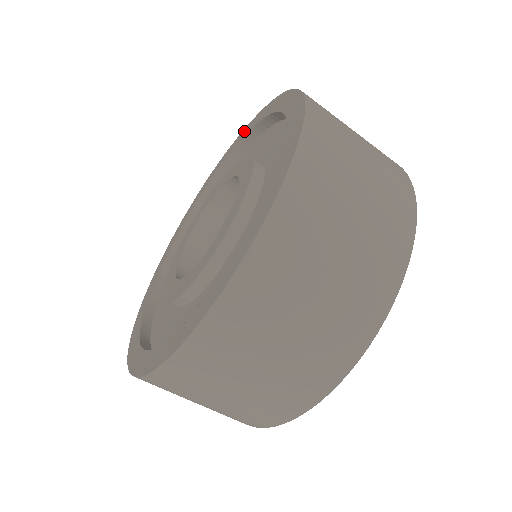
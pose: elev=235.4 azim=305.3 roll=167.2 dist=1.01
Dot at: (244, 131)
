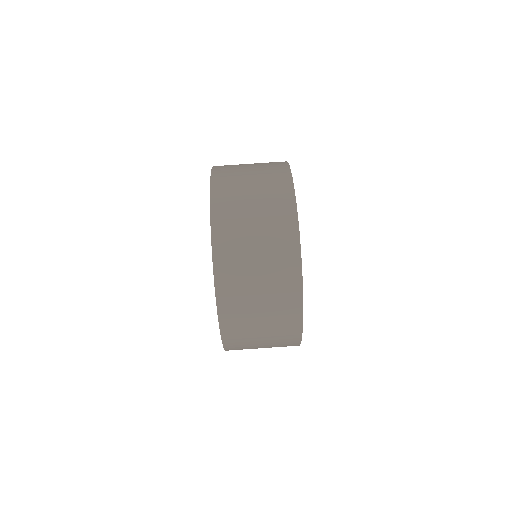
Dot at: occluded
